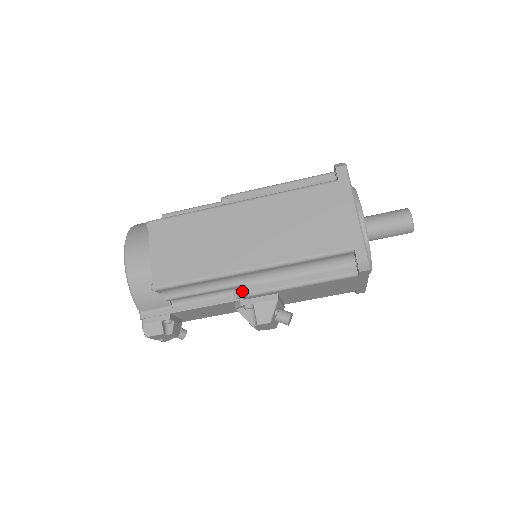
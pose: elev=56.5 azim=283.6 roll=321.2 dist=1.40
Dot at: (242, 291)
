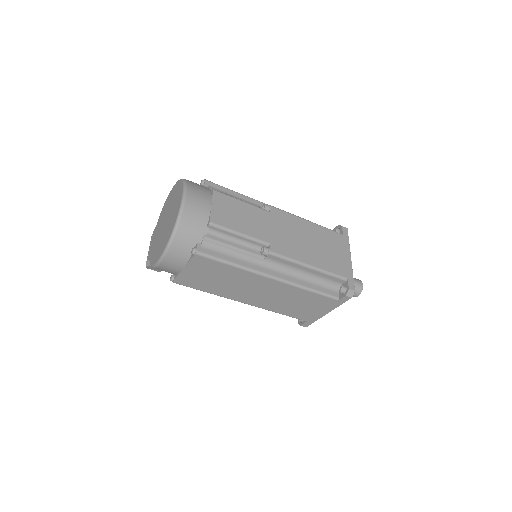
Dot at: occluded
